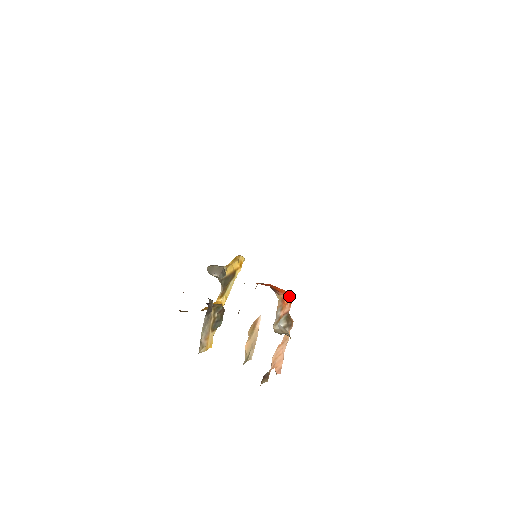
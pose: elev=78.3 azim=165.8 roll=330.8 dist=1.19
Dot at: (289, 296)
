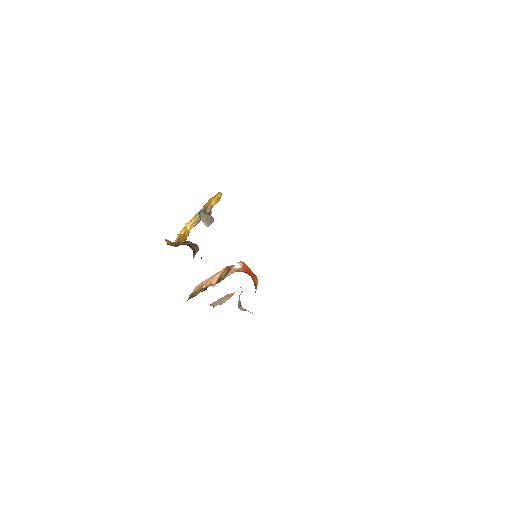
Dot at: (257, 283)
